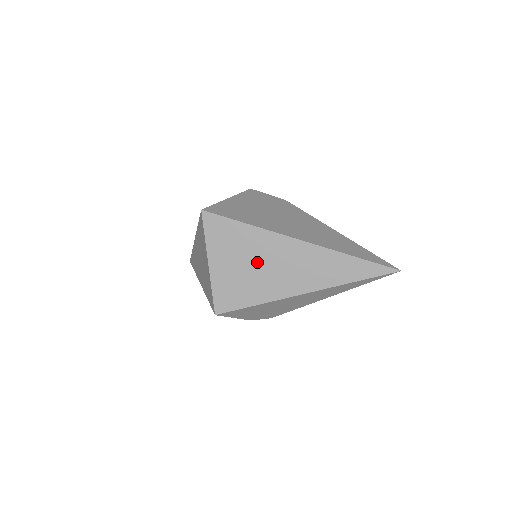
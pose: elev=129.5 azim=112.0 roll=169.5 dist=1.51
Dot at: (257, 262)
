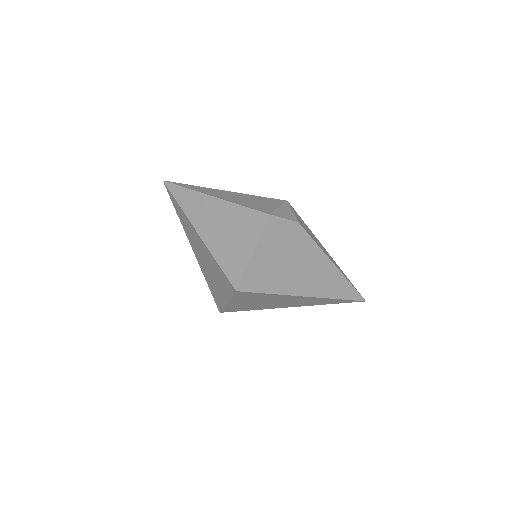
Dot at: (268, 302)
